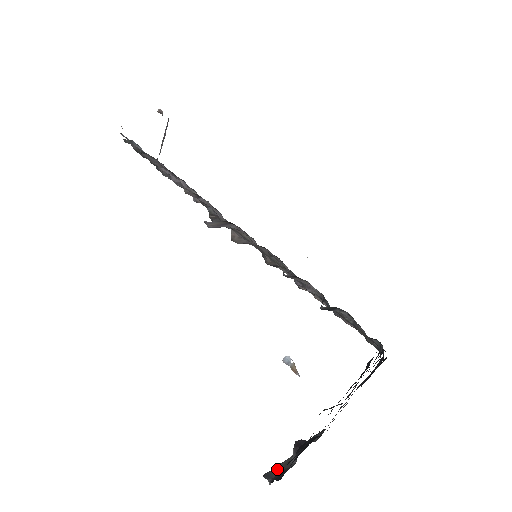
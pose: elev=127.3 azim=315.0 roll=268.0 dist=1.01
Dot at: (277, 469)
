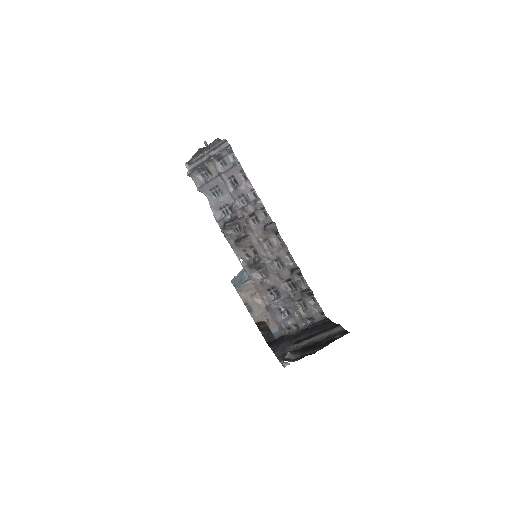
Dot at: (289, 359)
